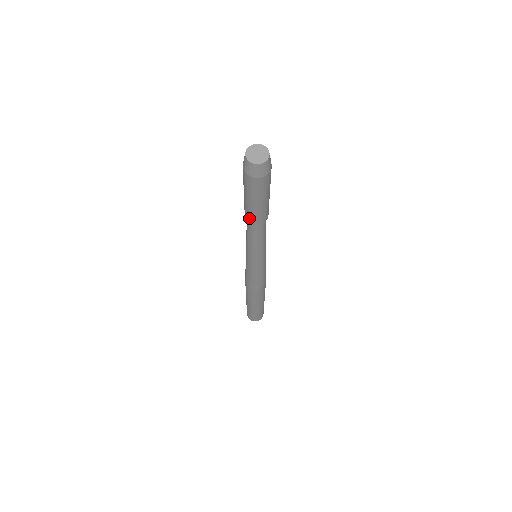
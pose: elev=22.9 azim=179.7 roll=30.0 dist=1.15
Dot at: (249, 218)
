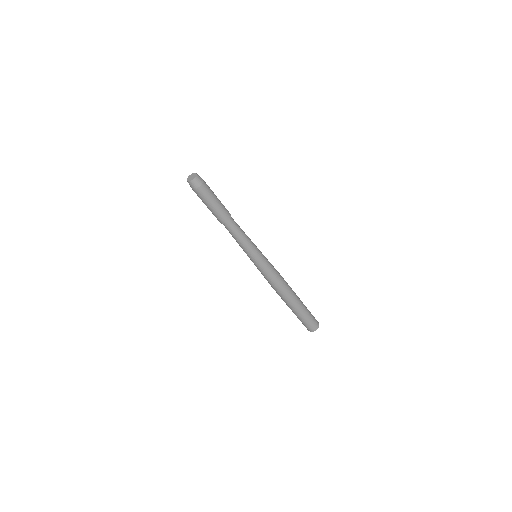
Dot at: occluded
